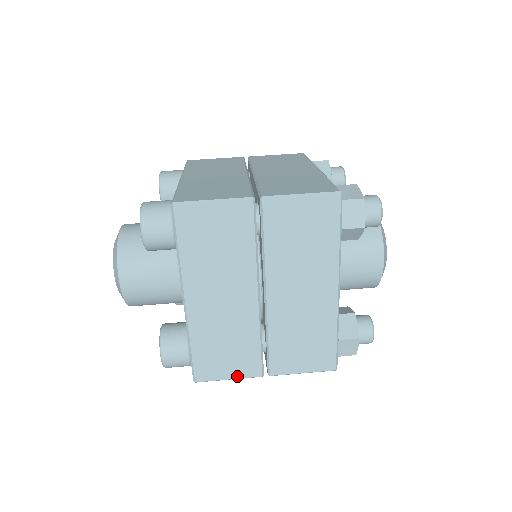
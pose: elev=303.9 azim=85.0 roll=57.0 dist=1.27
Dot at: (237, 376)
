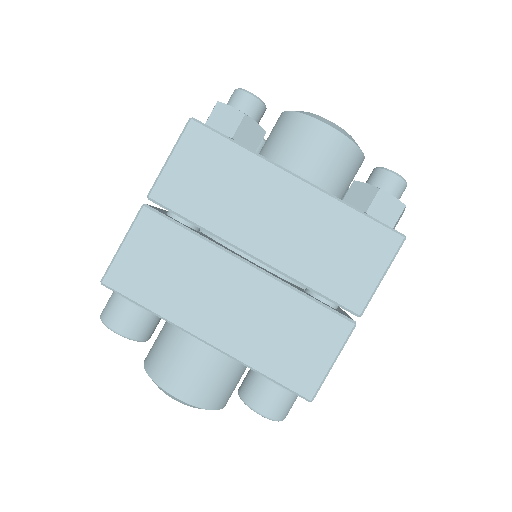
Dot at: (335, 351)
